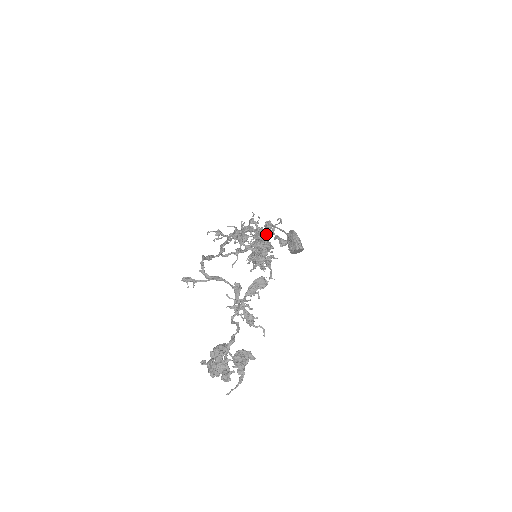
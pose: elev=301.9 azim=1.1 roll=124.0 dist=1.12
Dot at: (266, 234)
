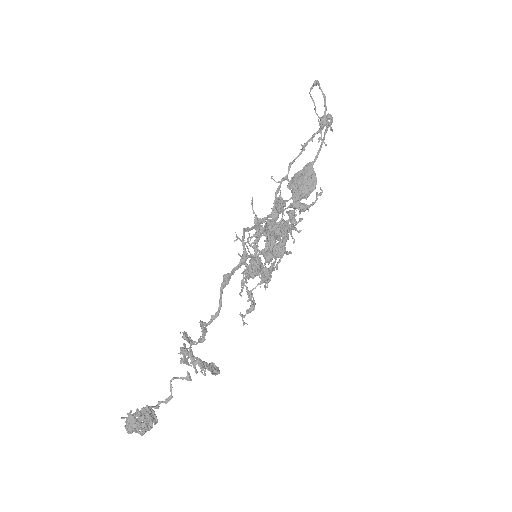
Dot at: occluded
